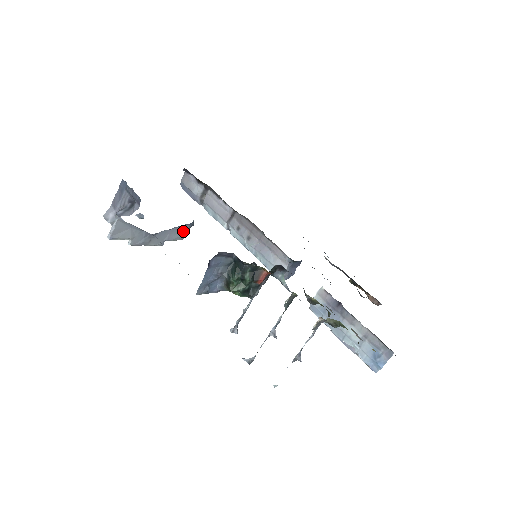
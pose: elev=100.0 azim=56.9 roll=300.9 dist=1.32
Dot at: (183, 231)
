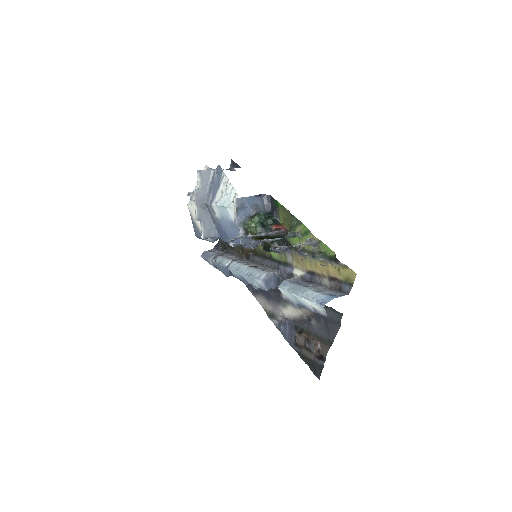
Dot at: (210, 233)
